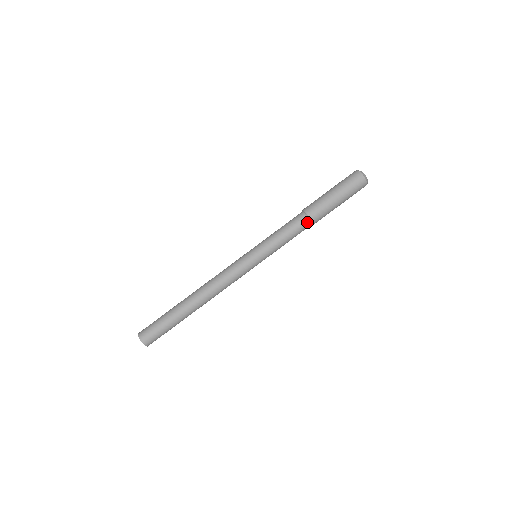
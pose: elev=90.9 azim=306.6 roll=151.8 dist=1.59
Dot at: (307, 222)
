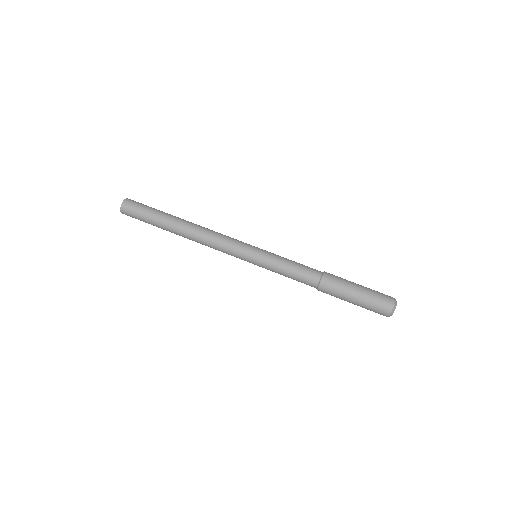
Dot at: (316, 281)
